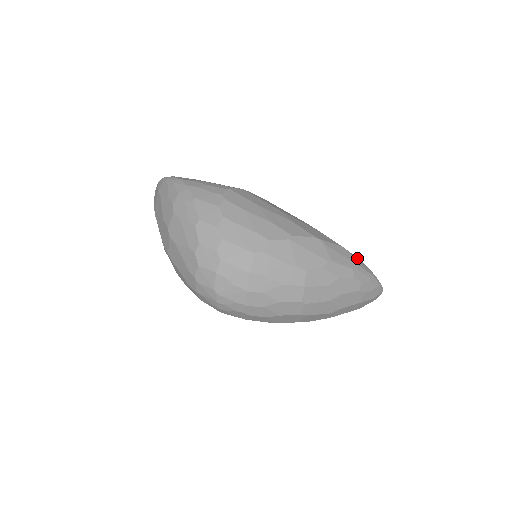
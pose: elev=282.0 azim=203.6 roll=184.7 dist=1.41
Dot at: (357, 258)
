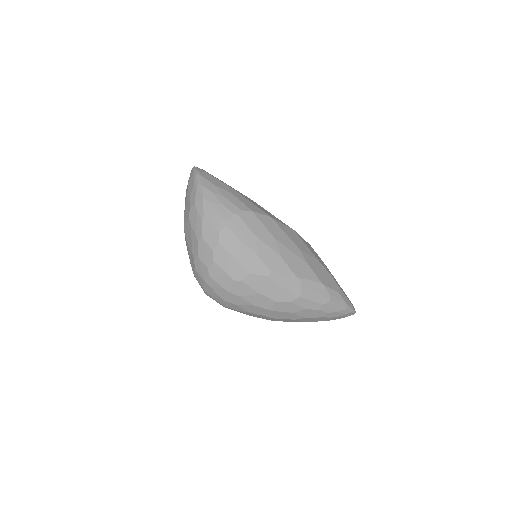
Dot at: (334, 291)
